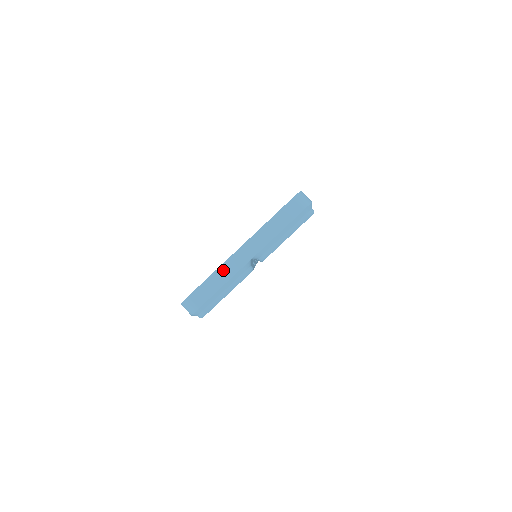
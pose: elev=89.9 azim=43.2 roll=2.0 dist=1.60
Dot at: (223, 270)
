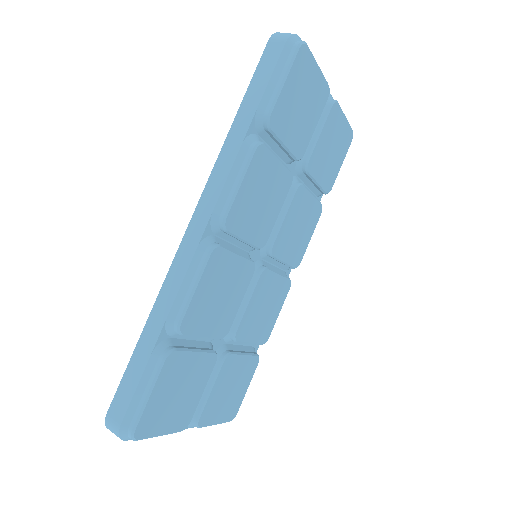
Dot at: occluded
